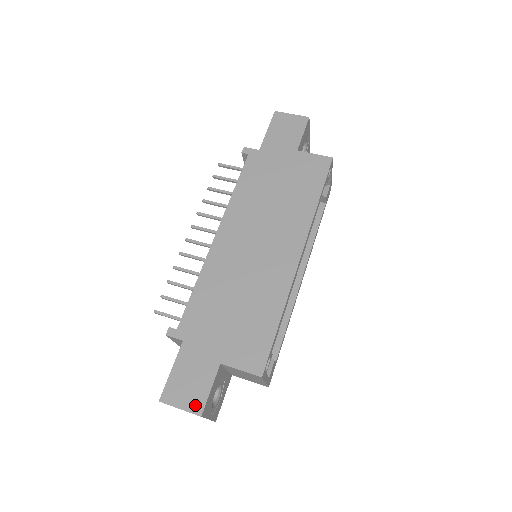
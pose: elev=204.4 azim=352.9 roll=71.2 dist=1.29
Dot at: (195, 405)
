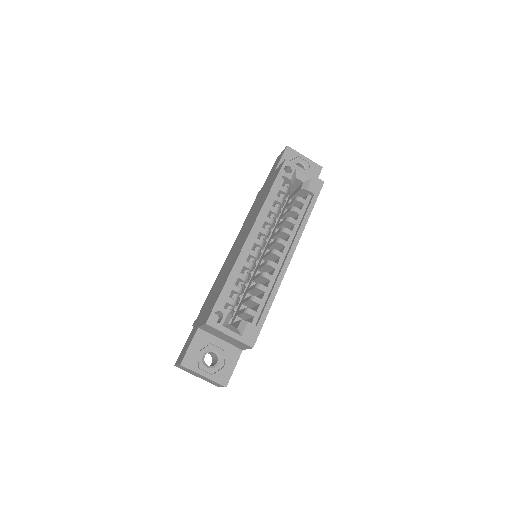
Dot at: (181, 359)
